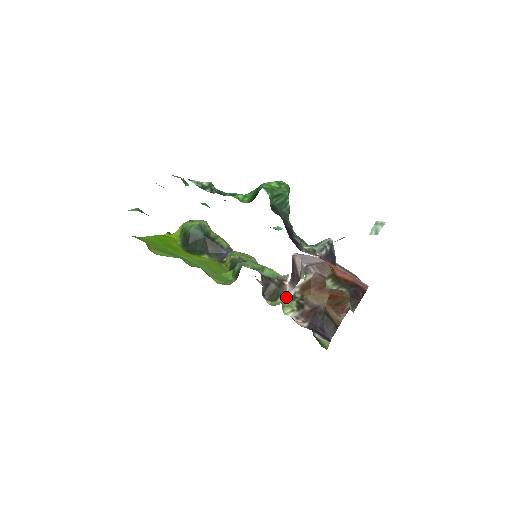
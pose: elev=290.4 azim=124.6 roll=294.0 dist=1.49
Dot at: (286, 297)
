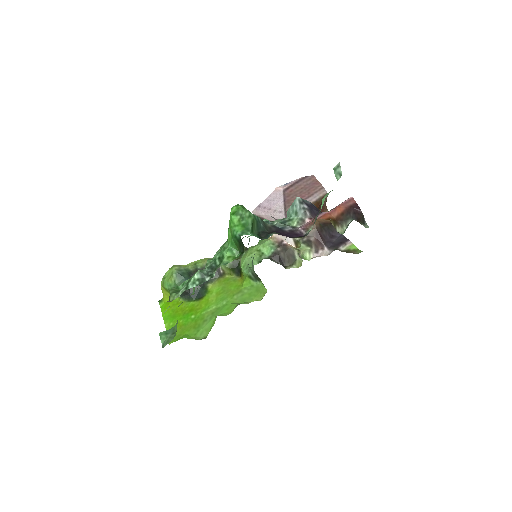
Dot at: (297, 250)
